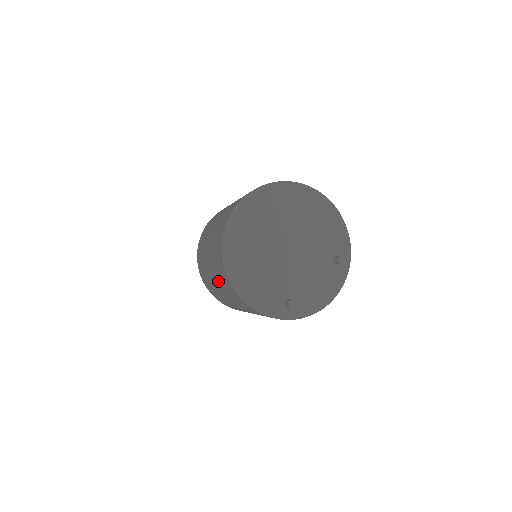
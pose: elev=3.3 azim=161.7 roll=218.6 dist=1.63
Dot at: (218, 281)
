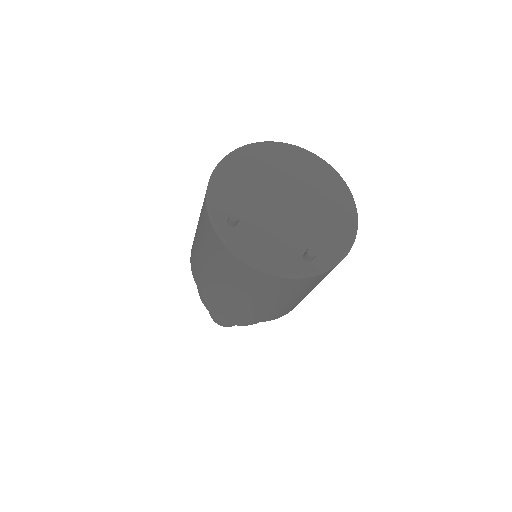
Dot at: occluded
